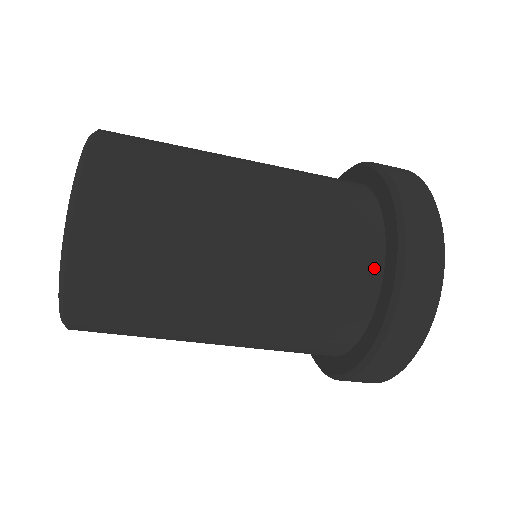
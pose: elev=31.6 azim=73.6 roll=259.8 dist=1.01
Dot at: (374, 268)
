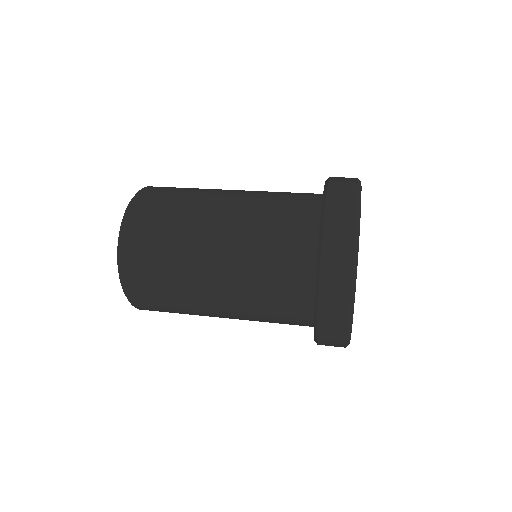
Dot at: (307, 290)
